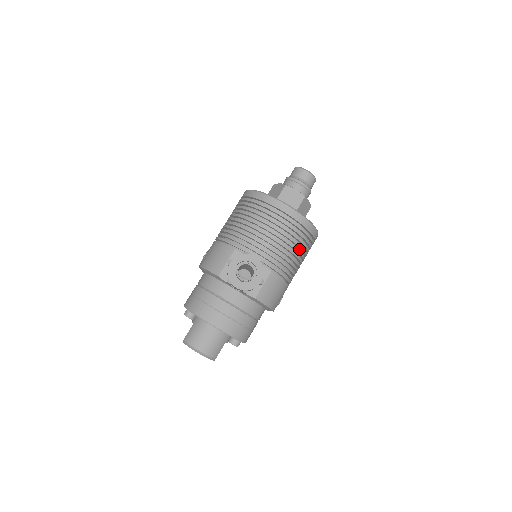
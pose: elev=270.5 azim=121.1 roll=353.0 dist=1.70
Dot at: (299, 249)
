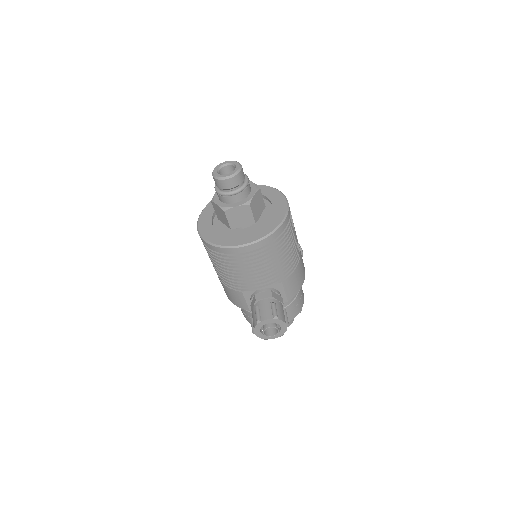
Dot at: occluded
